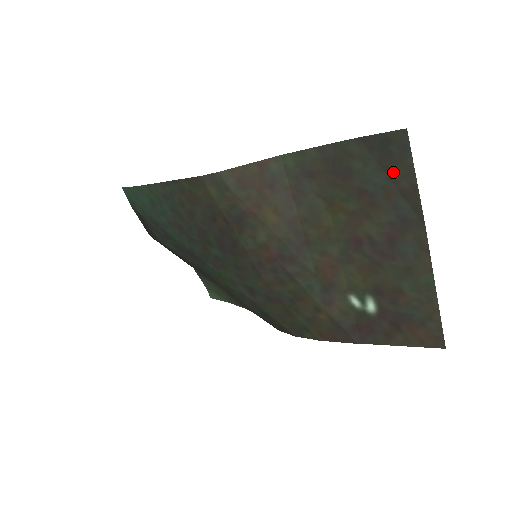
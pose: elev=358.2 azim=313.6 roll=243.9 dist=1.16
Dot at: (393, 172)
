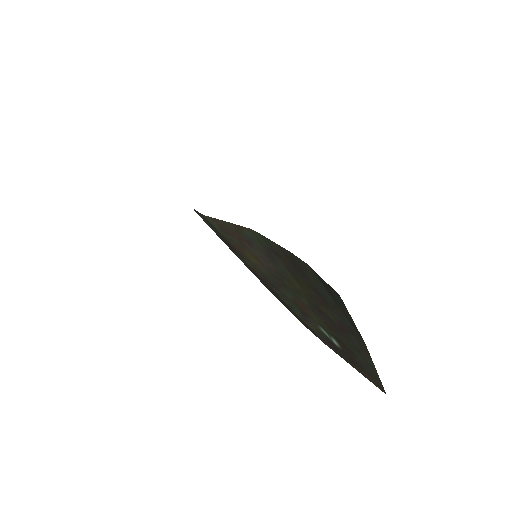
Dot at: (337, 303)
